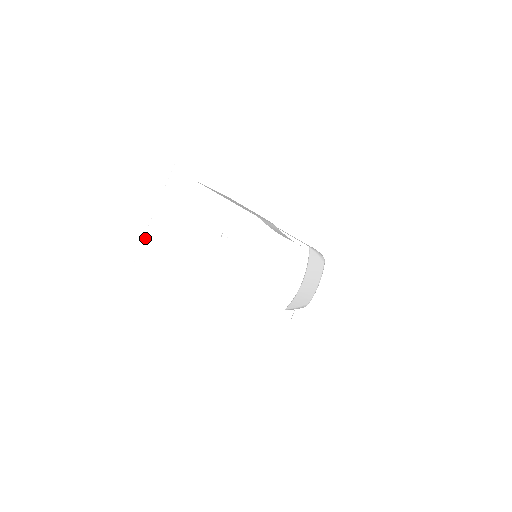
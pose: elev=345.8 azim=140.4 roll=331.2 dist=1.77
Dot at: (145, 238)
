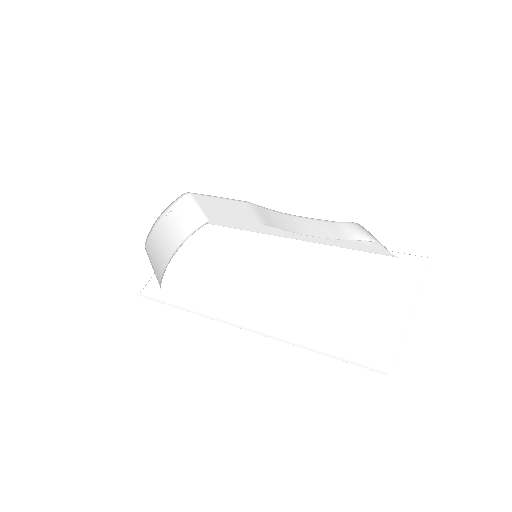
Dot at: occluded
